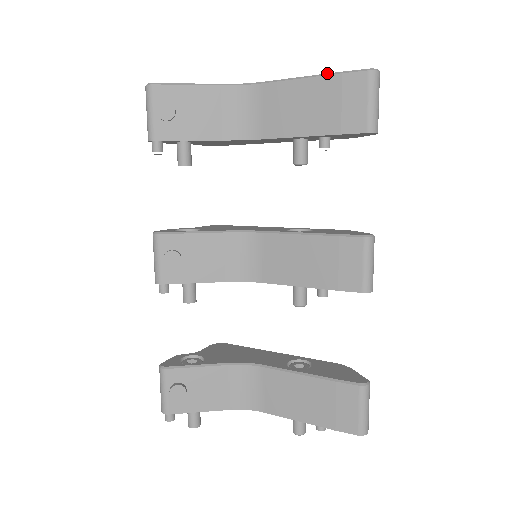
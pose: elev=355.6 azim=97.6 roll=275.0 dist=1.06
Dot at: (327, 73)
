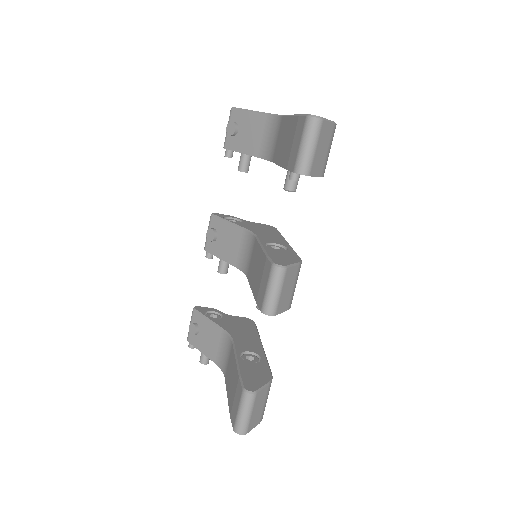
Dot at: (298, 114)
